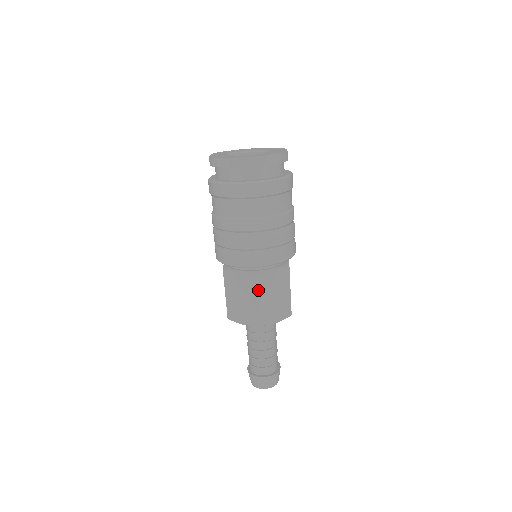
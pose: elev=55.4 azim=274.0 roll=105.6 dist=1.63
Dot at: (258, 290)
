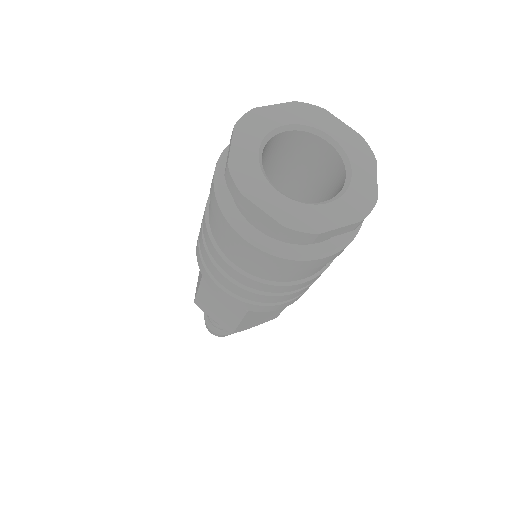
Dot at: (244, 318)
